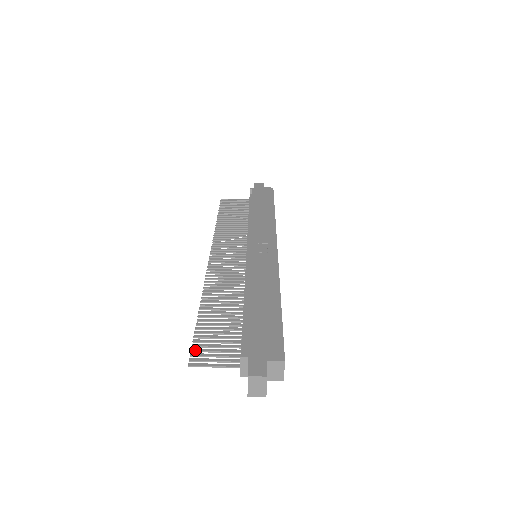
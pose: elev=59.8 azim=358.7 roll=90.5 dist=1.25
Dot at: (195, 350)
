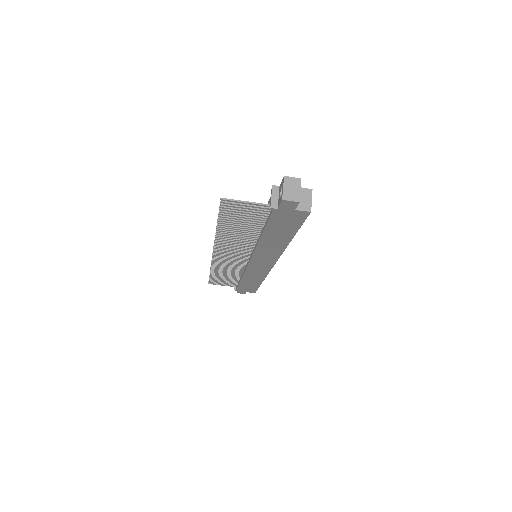
Dot at: (224, 206)
